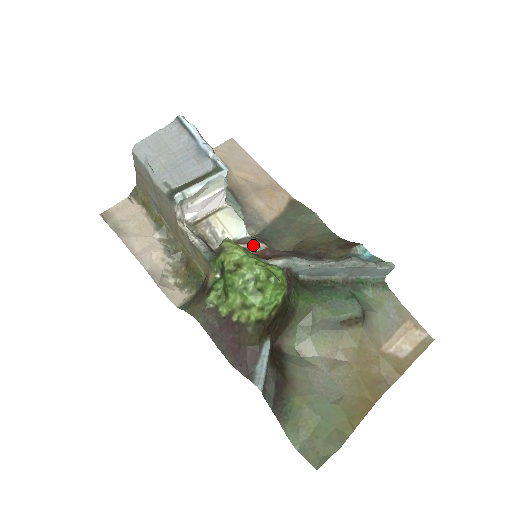
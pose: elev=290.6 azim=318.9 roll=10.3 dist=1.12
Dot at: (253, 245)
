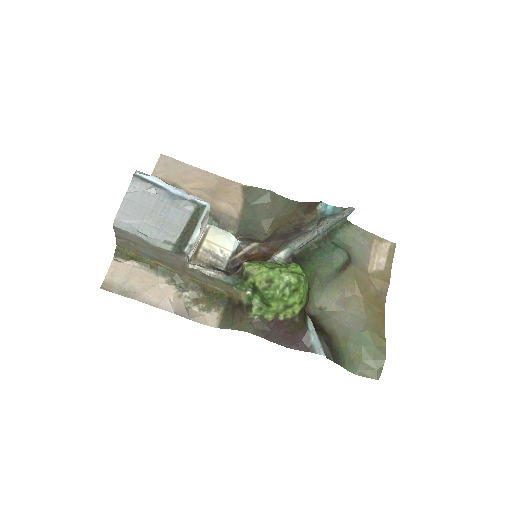
Dot at: (248, 248)
